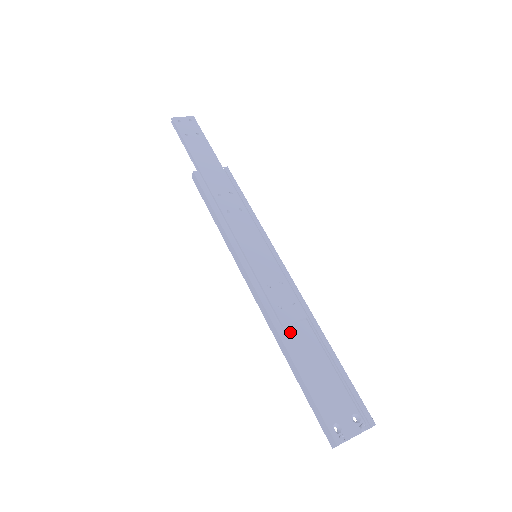
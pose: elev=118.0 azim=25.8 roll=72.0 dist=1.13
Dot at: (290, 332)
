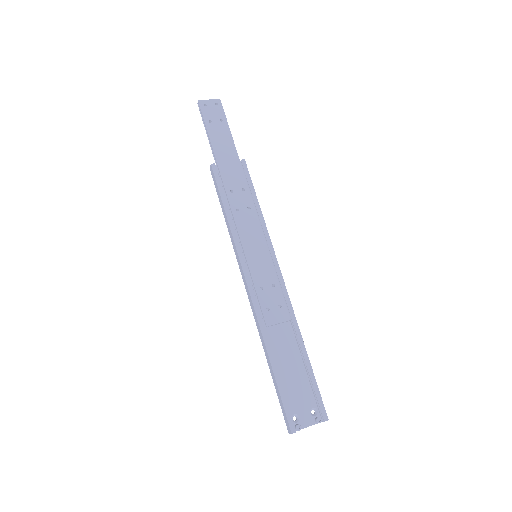
Dot at: (273, 331)
